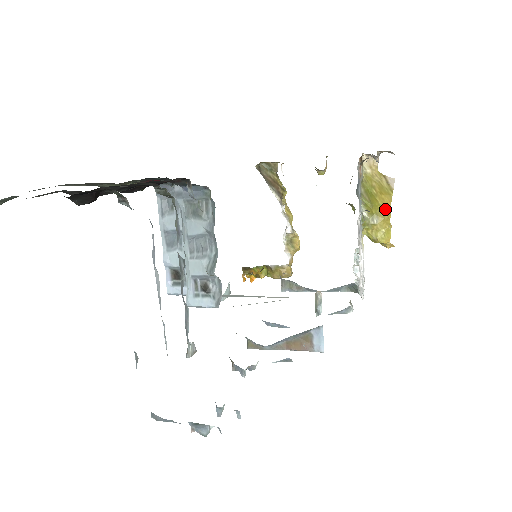
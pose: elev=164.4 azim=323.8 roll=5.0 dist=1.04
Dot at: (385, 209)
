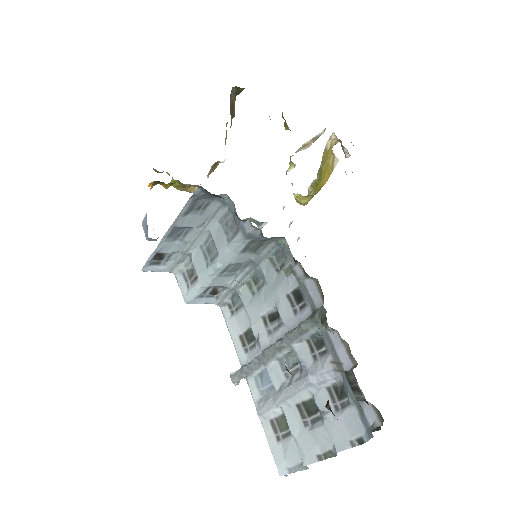
Dot at: (322, 185)
